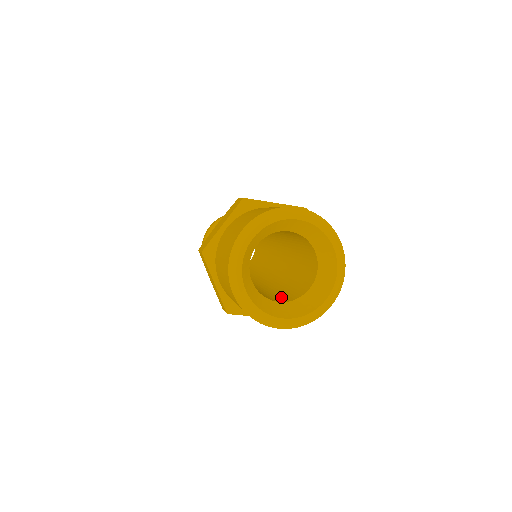
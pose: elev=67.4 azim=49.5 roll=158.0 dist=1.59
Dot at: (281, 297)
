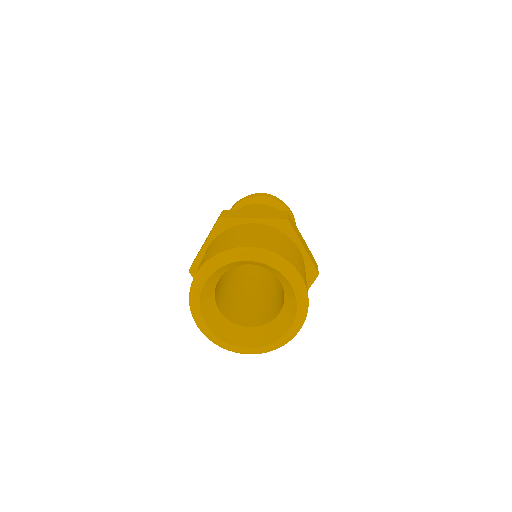
Dot at: (228, 307)
